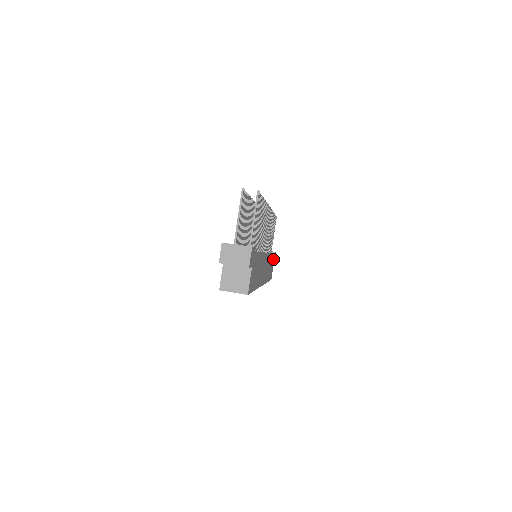
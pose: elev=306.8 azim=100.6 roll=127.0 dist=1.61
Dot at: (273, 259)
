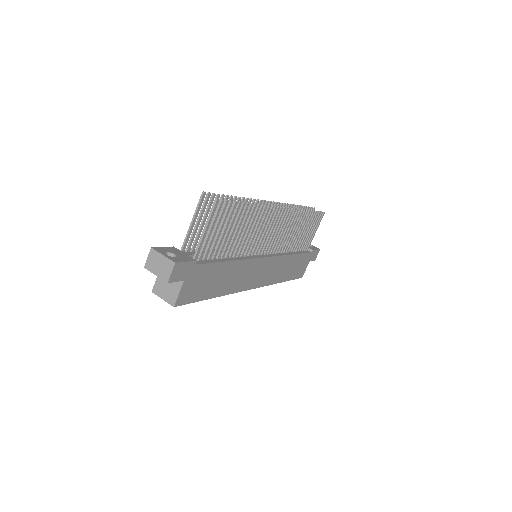
Dot at: (306, 258)
